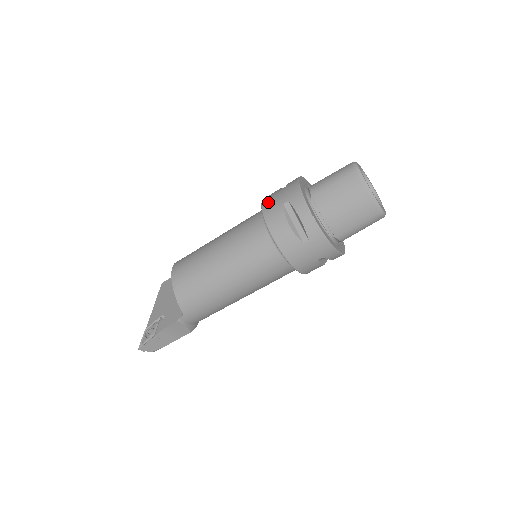
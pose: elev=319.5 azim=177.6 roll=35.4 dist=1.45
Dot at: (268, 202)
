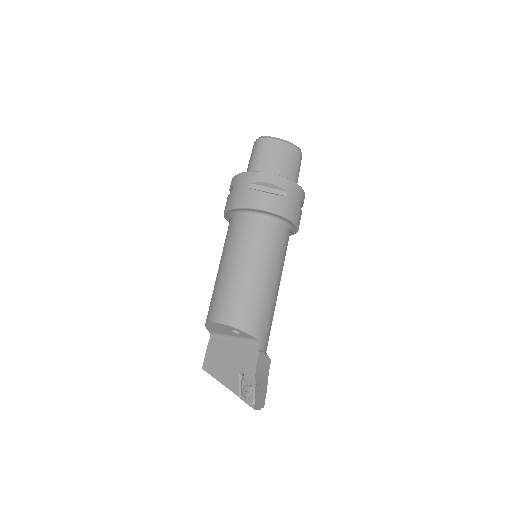
Dot at: (235, 201)
